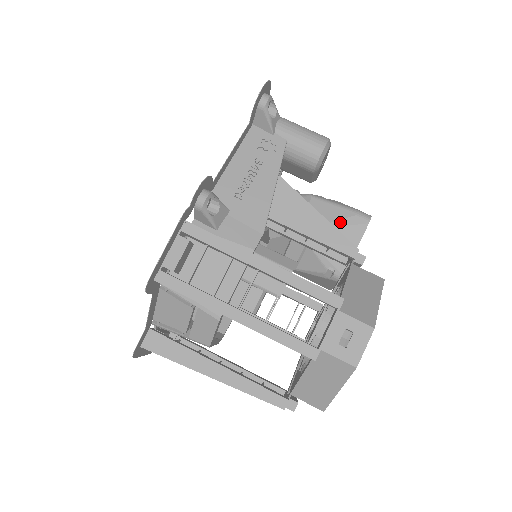
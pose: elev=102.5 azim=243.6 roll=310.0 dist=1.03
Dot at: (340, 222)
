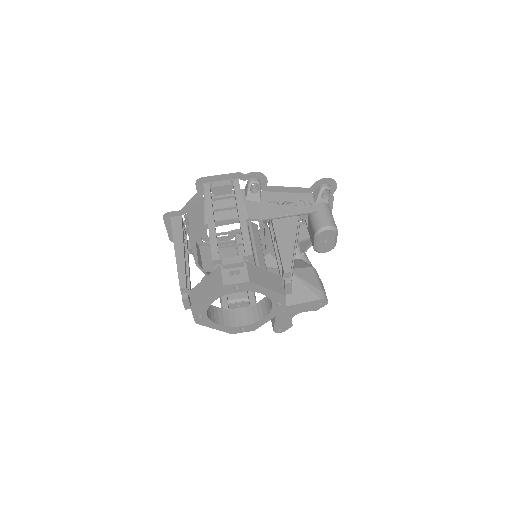
Dot at: (309, 285)
